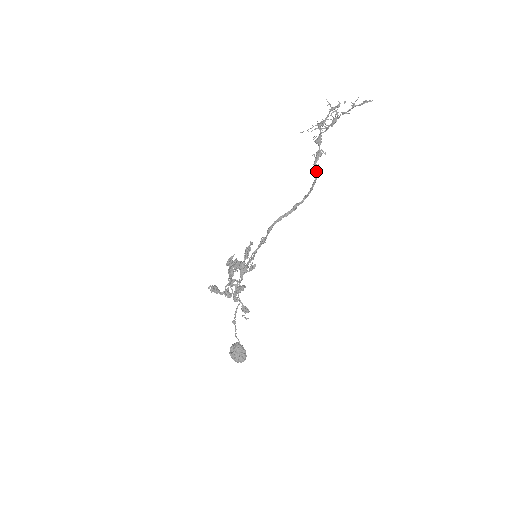
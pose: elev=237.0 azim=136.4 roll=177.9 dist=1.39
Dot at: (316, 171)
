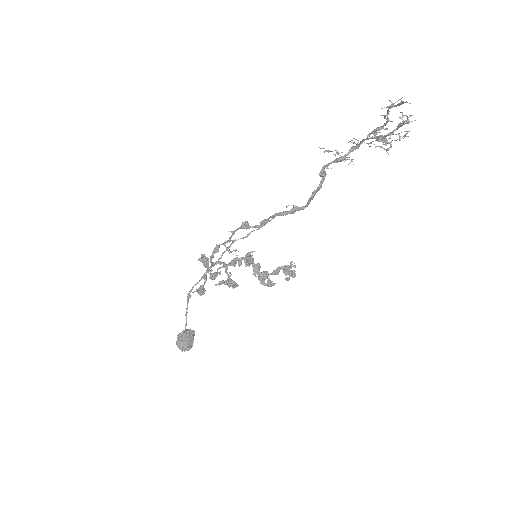
Dot at: (322, 172)
